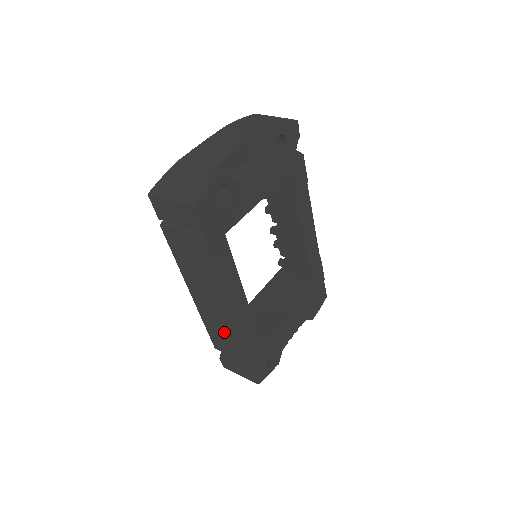
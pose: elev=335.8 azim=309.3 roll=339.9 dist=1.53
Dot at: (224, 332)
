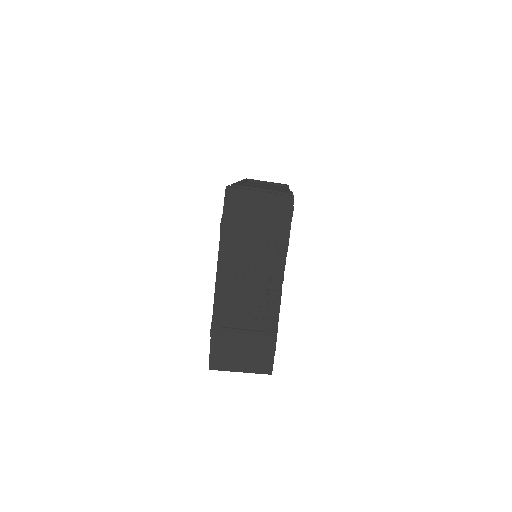
Dot at: occluded
